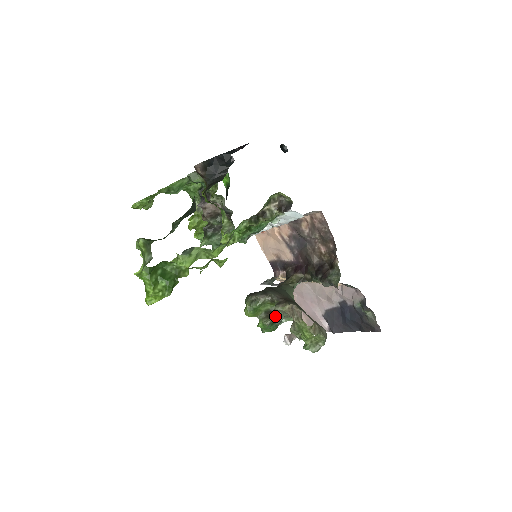
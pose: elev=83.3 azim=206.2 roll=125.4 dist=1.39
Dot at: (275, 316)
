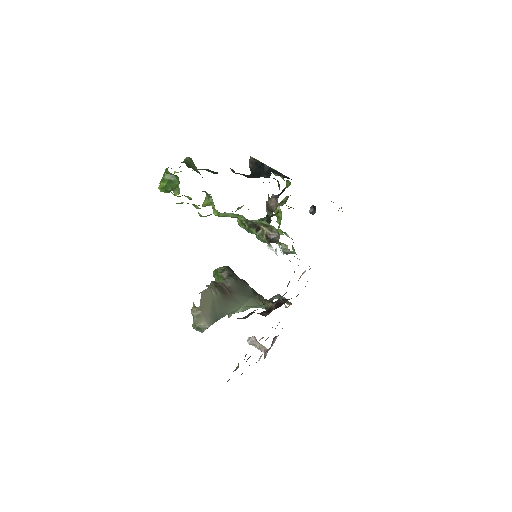
Dot at: occluded
